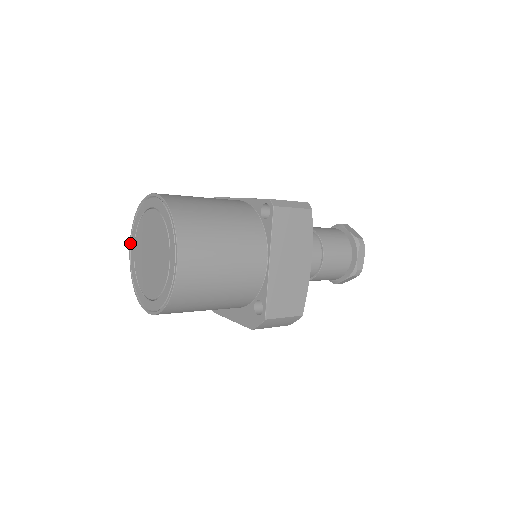
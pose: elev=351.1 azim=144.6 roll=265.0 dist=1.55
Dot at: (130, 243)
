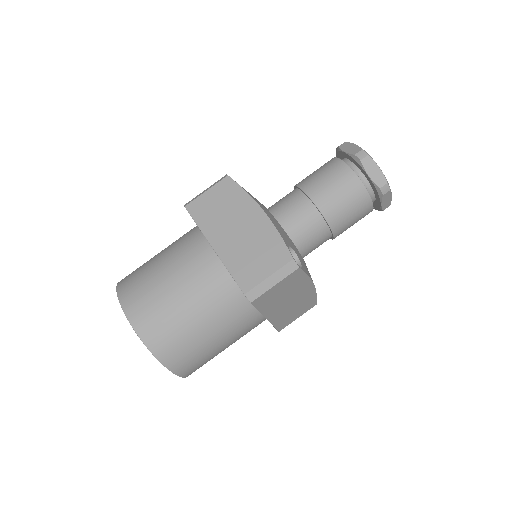
Dot at: occluded
